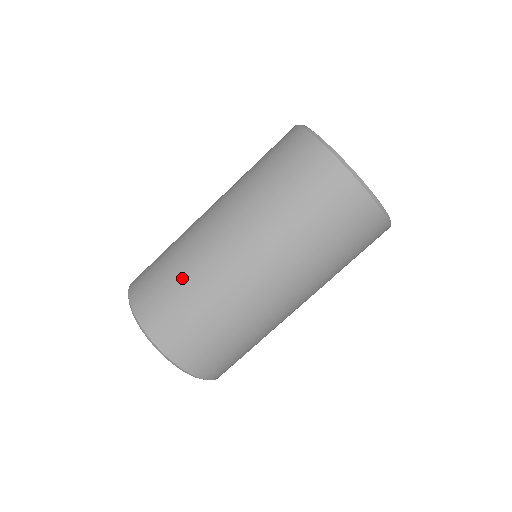
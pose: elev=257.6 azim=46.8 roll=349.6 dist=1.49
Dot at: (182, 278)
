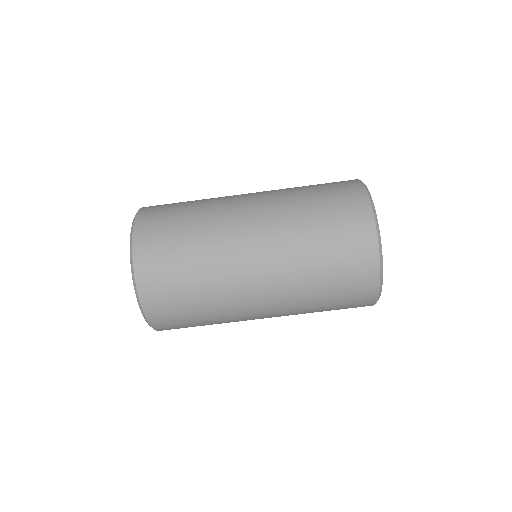
Dot at: (196, 201)
